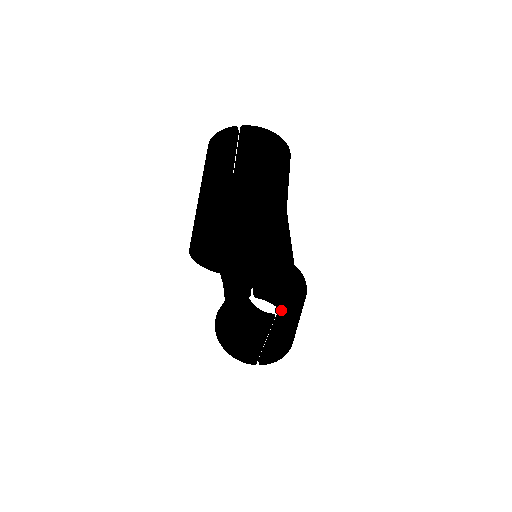
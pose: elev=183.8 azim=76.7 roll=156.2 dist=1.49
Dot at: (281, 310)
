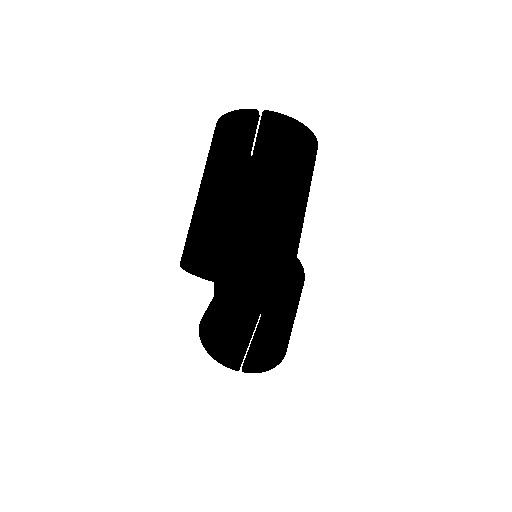
Dot at: (276, 326)
